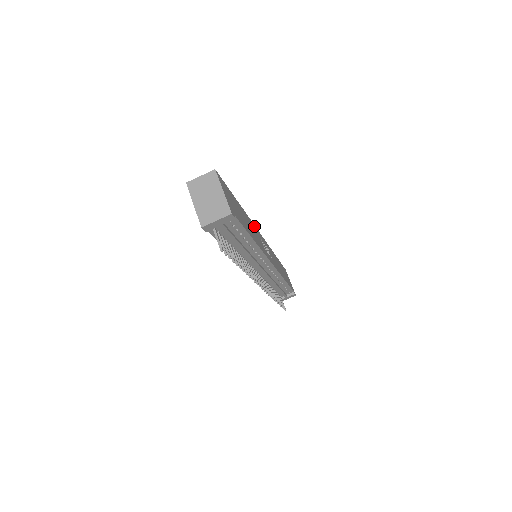
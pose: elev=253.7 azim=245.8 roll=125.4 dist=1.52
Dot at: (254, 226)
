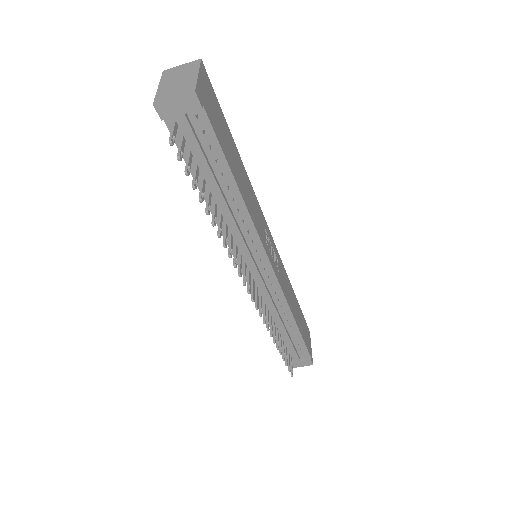
Dot at: (259, 208)
